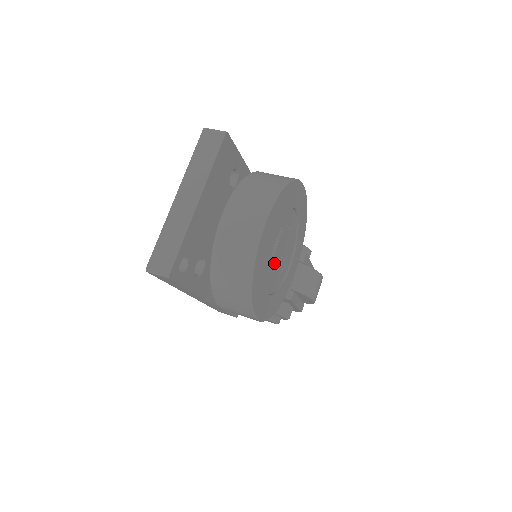
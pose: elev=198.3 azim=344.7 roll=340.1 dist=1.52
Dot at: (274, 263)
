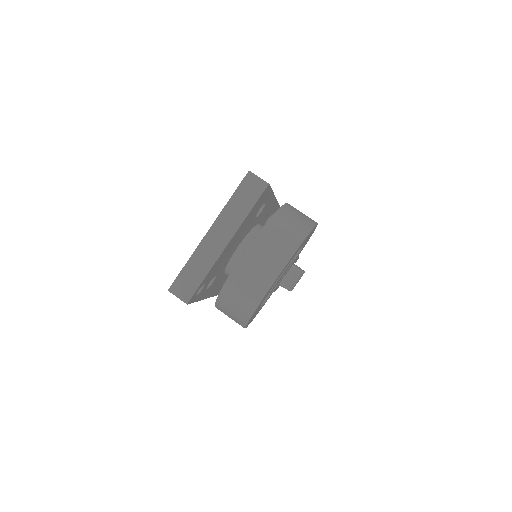
Dot at: occluded
